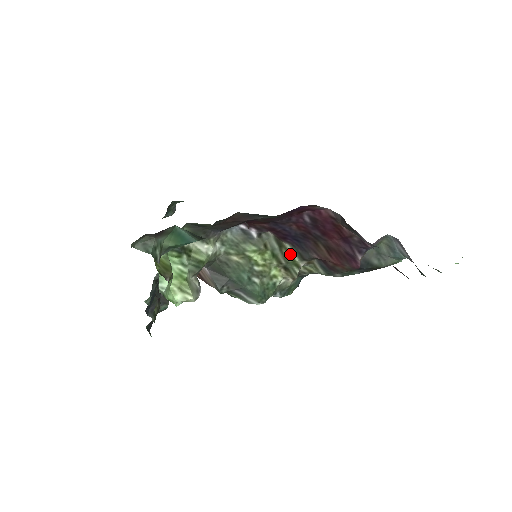
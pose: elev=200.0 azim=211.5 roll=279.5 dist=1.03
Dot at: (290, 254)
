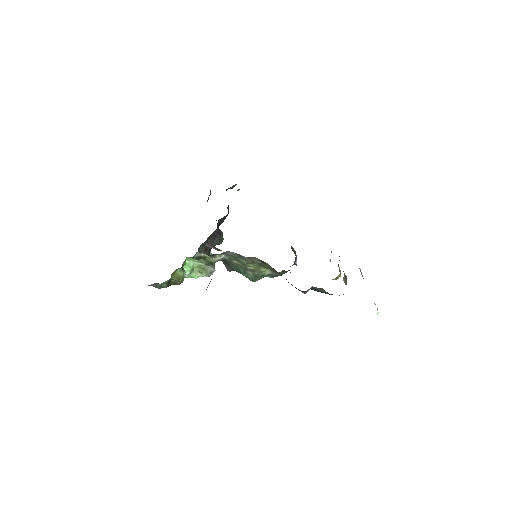
Dot at: (271, 267)
